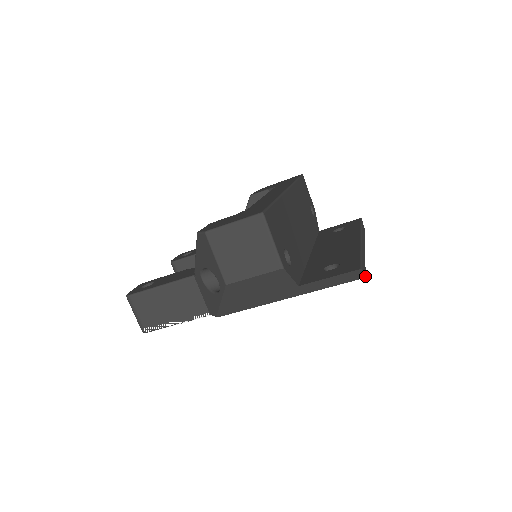
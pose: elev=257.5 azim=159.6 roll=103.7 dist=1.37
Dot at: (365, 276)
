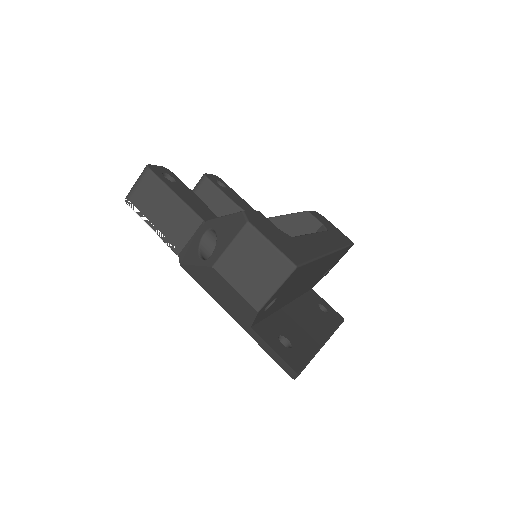
Dot at: occluded
